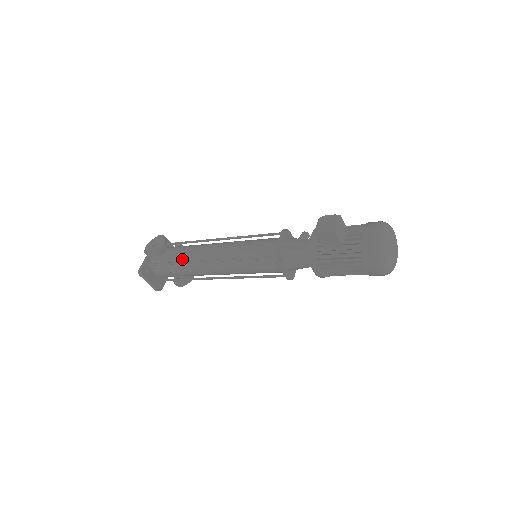
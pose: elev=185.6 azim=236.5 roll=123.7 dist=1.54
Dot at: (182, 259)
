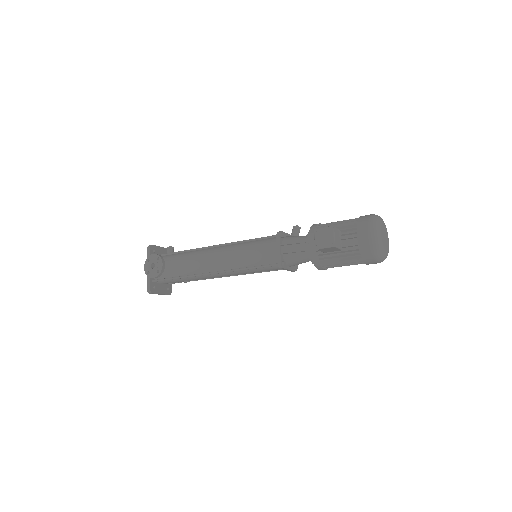
Dot at: (185, 272)
